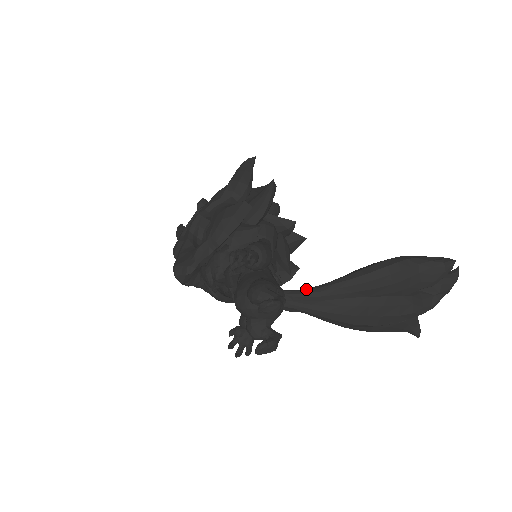
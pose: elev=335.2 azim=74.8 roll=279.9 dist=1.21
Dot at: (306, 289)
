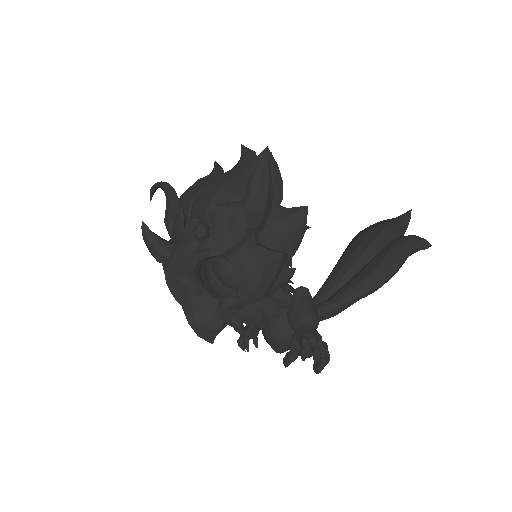
Dot at: (328, 309)
